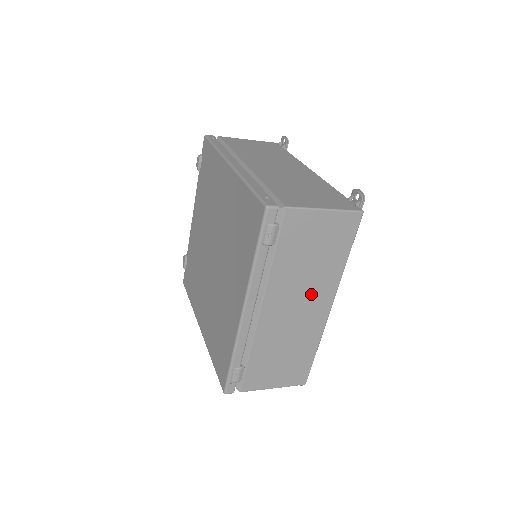
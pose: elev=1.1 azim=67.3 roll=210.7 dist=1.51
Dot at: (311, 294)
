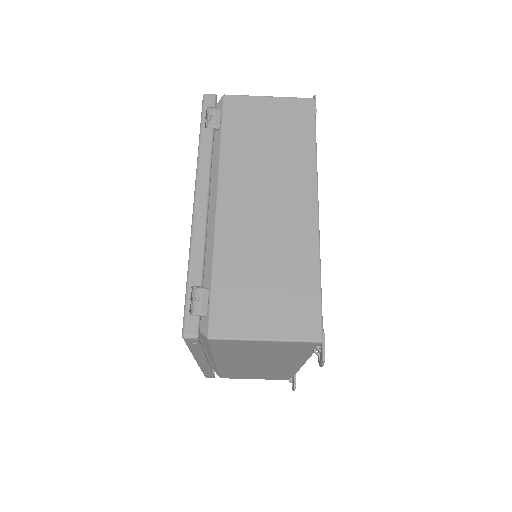
Dot at: (281, 185)
